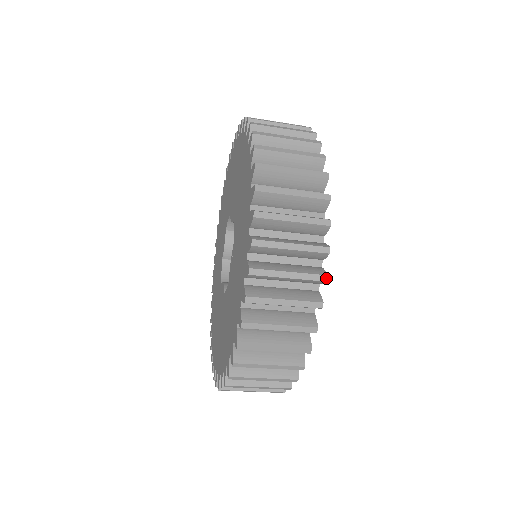
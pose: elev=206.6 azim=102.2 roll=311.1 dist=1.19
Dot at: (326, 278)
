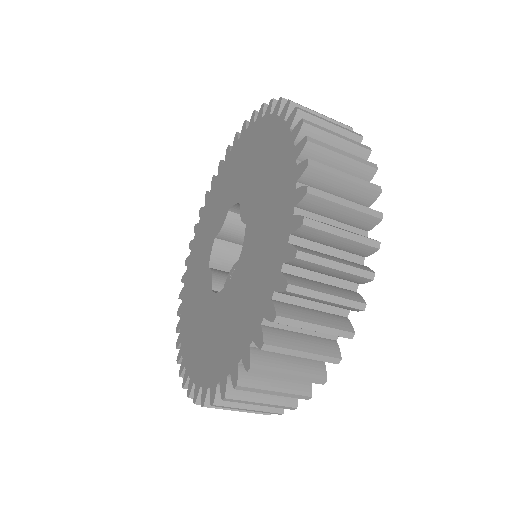
Dot at: (339, 361)
